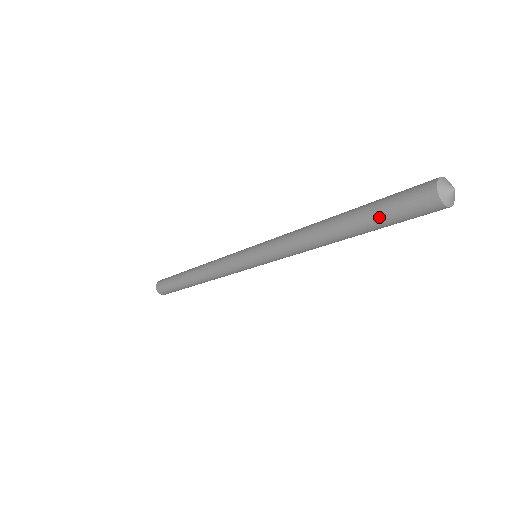
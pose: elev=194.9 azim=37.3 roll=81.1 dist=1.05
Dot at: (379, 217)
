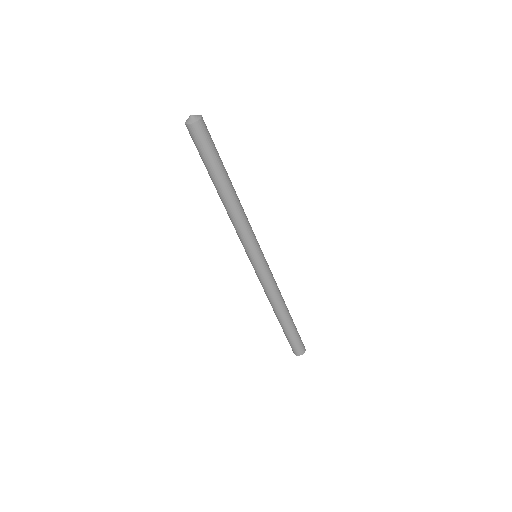
Dot at: (203, 161)
